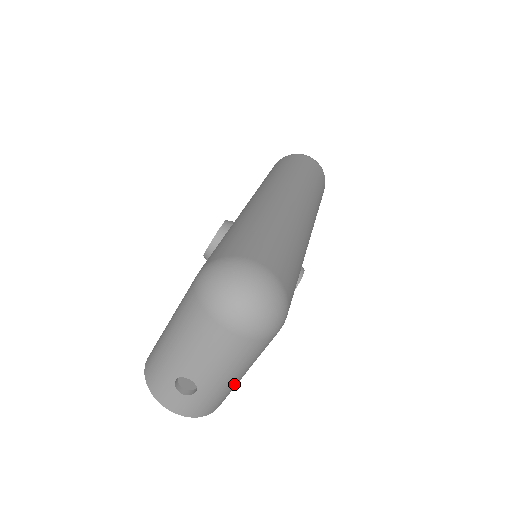
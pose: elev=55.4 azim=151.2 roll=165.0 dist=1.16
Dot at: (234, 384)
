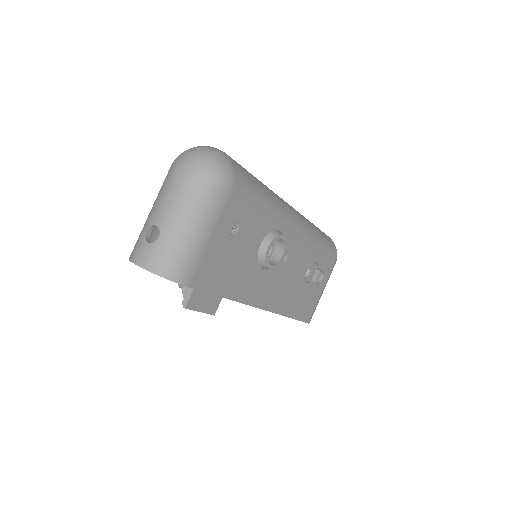
Dot at: (192, 242)
